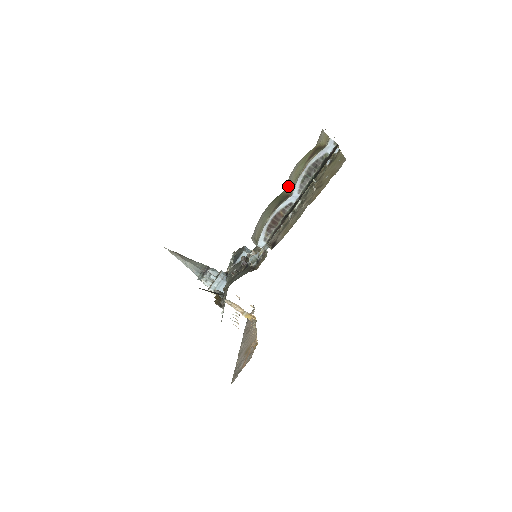
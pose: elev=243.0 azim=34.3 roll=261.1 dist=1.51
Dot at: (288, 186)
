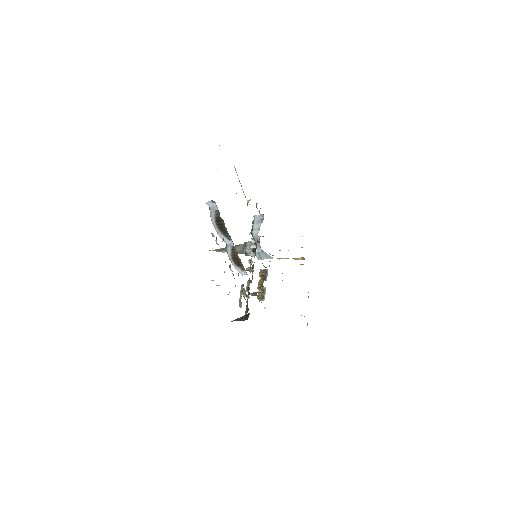
Dot at: occluded
